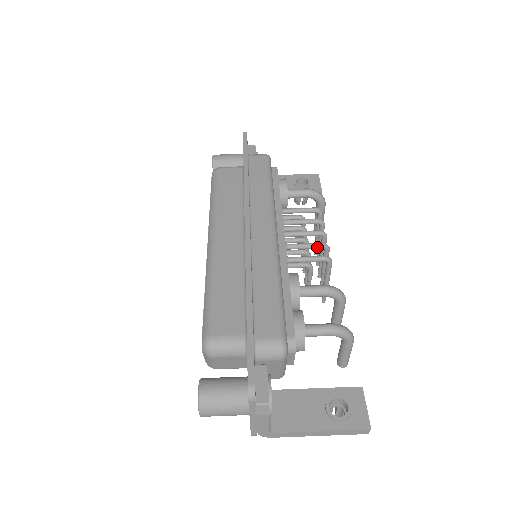
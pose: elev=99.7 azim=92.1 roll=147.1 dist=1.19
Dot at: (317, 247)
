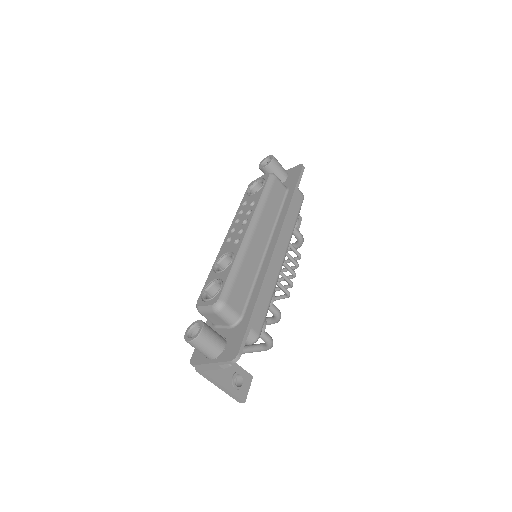
Dot at: (289, 282)
